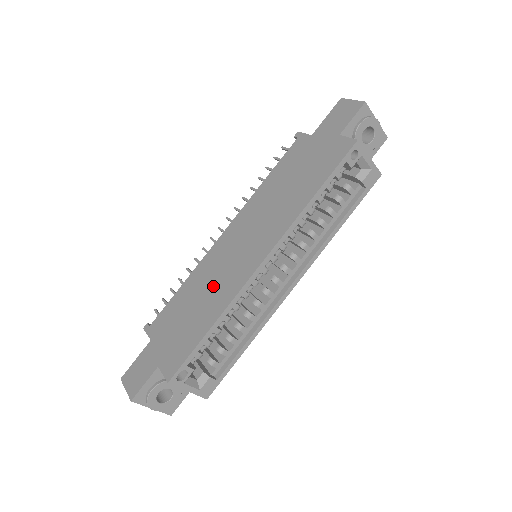
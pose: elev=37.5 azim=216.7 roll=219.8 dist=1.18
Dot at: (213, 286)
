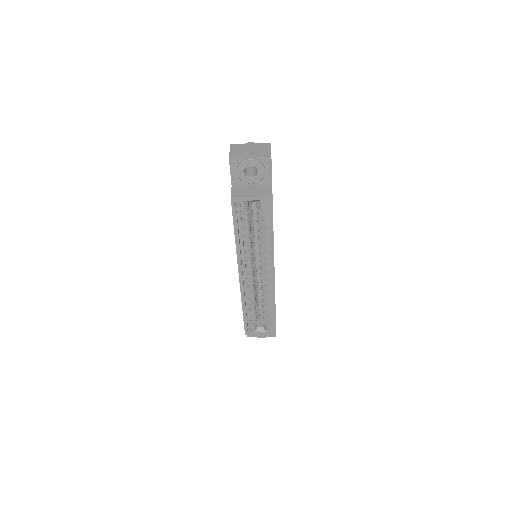
Dot at: occluded
